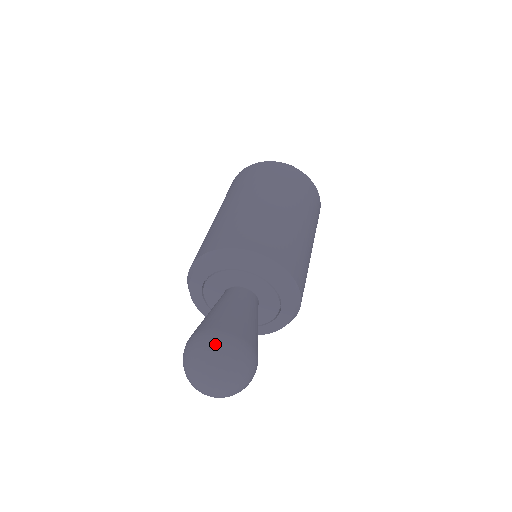
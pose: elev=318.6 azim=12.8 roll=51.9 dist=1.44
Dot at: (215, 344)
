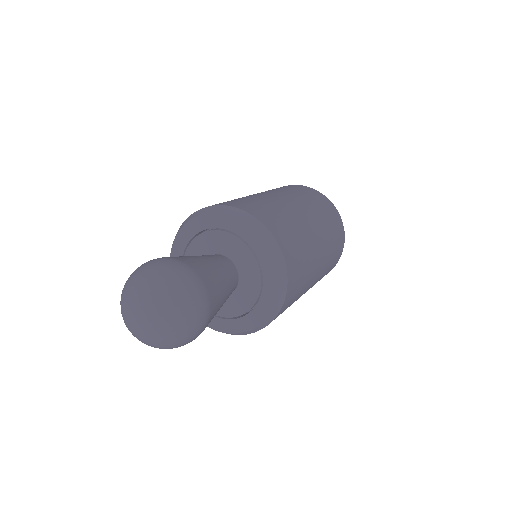
Dot at: (165, 266)
